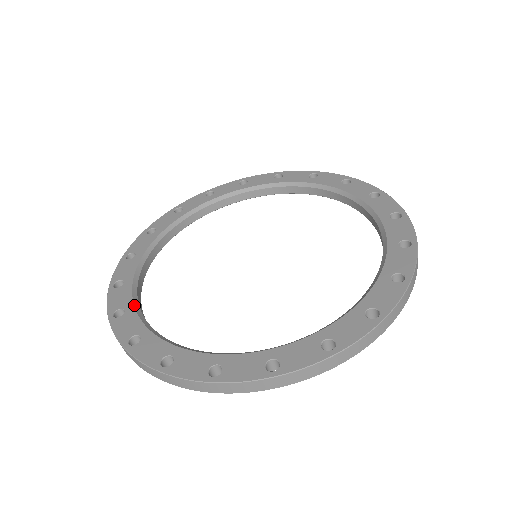
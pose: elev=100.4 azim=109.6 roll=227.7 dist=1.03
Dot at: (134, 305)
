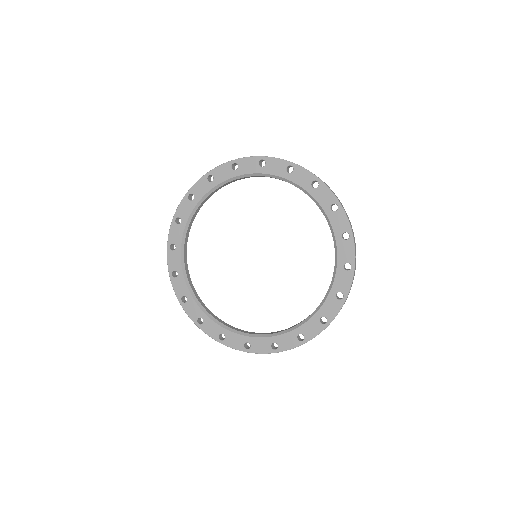
Dot at: (247, 336)
